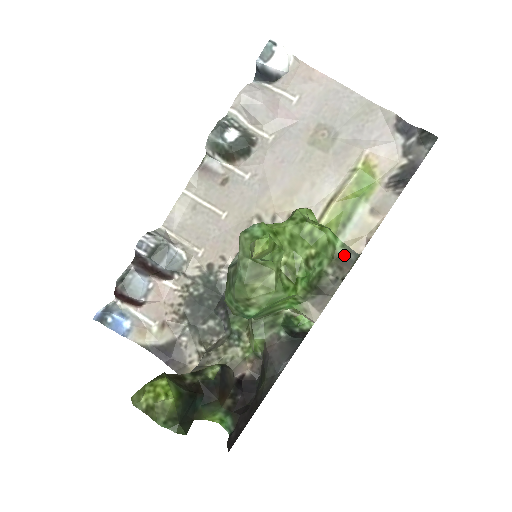
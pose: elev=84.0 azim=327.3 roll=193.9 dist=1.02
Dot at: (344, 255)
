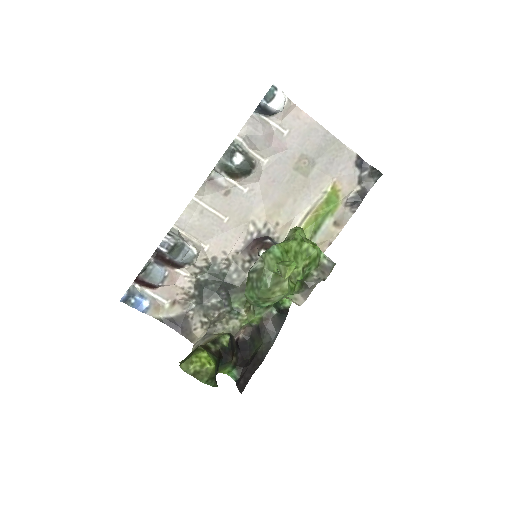
Dot at: (325, 263)
